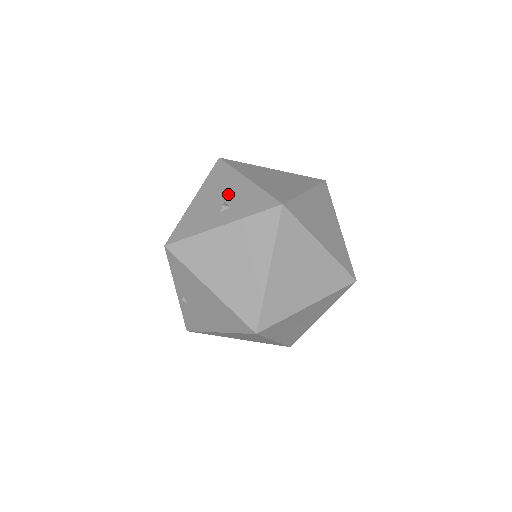
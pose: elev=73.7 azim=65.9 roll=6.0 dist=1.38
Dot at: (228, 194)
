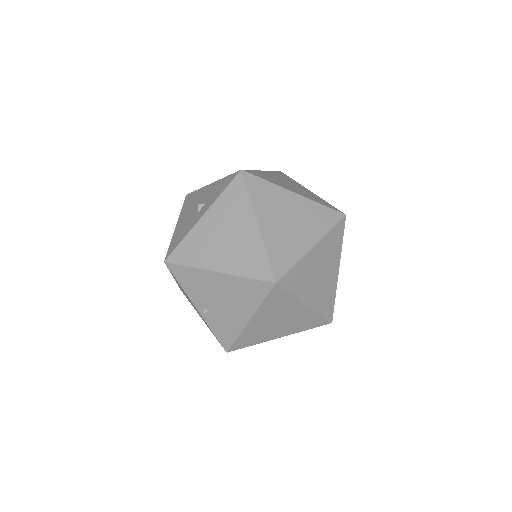
Dot at: (200, 201)
